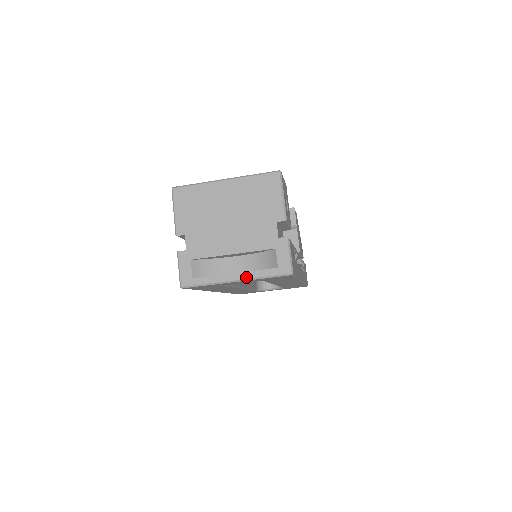
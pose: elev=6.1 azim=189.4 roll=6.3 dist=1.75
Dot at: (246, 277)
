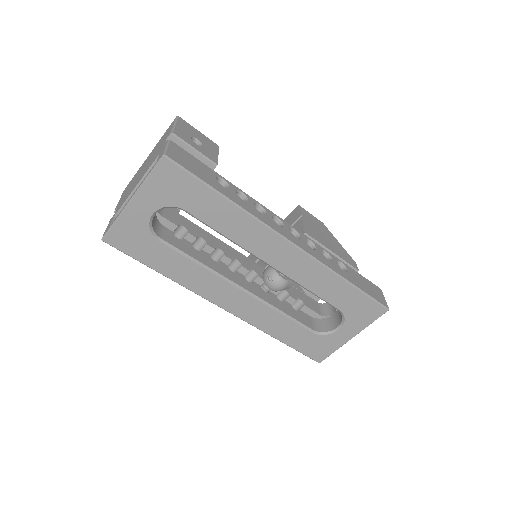
Dot at: (137, 190)
